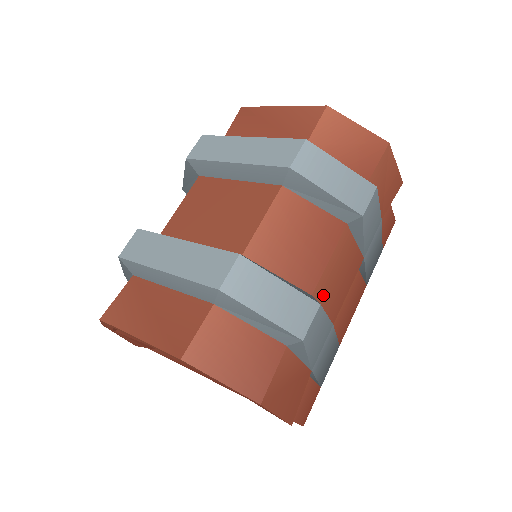
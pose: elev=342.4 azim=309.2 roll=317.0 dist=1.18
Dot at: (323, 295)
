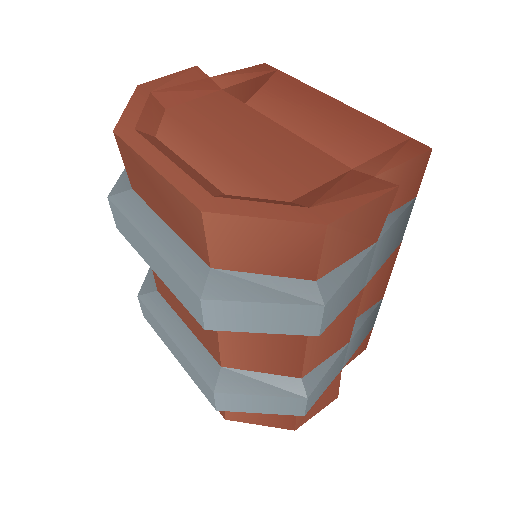
Dot at: (317, 361)
